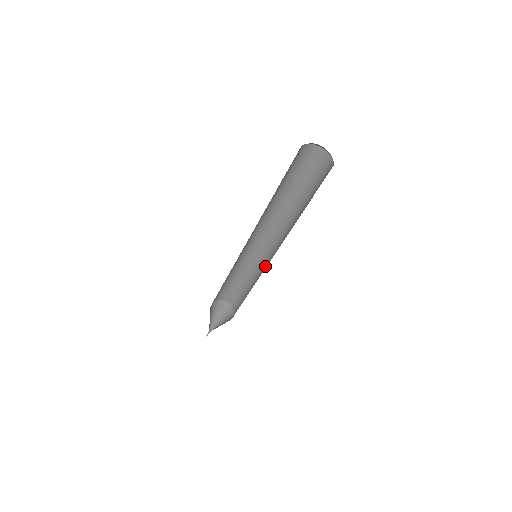
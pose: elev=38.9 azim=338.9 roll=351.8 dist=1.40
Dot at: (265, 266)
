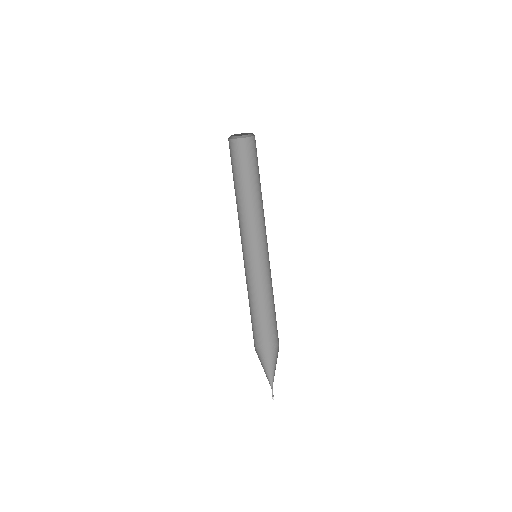
Dot at: occluded
